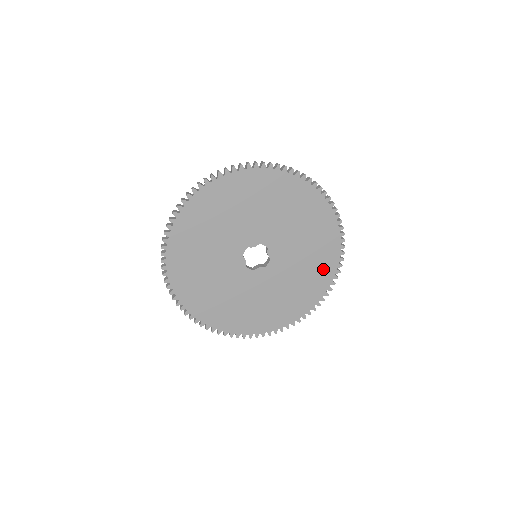
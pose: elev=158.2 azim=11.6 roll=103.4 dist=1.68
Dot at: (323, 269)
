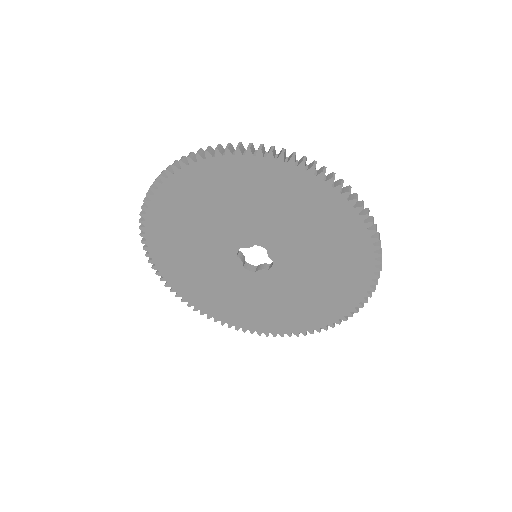
Dot at: (350, 278)
